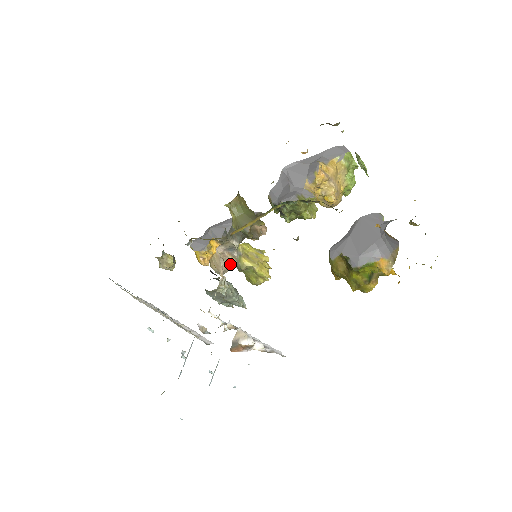
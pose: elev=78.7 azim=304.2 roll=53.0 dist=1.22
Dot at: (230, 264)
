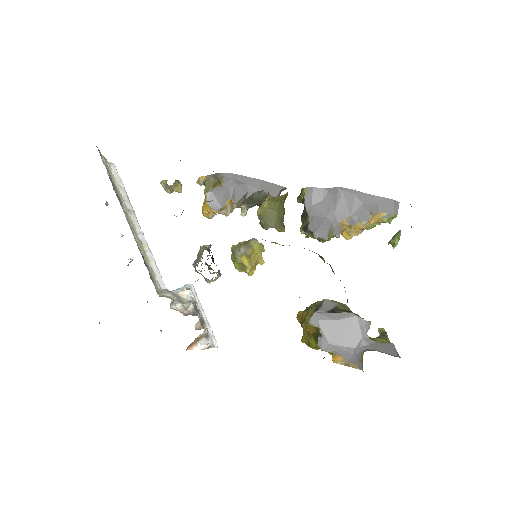
Dot at: (224, 211)
